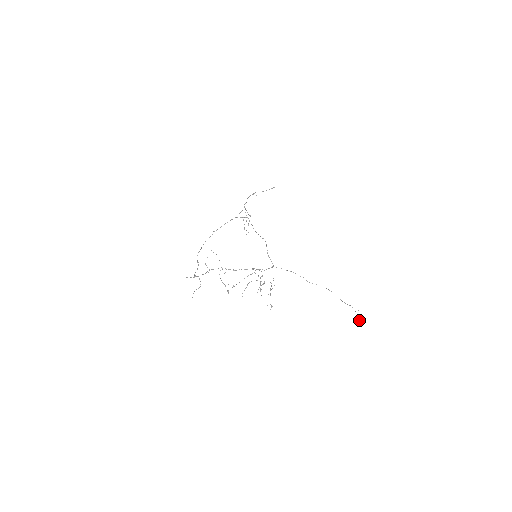
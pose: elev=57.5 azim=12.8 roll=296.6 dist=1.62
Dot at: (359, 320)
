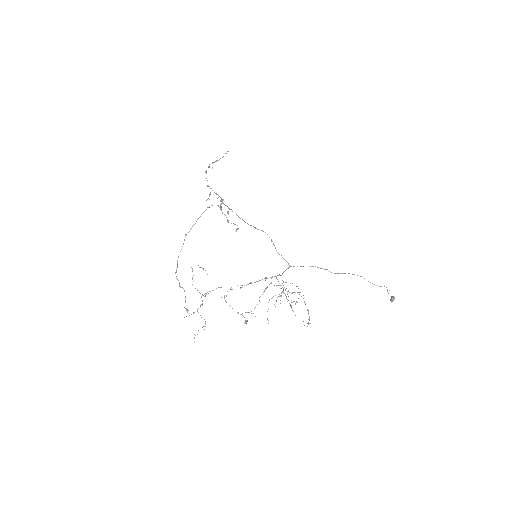
Dot at: (393, 300)
